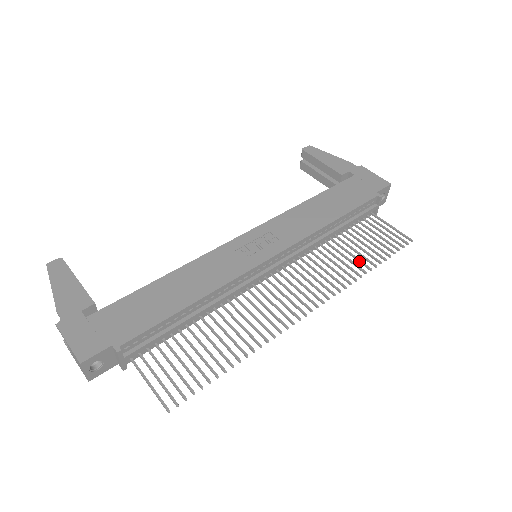
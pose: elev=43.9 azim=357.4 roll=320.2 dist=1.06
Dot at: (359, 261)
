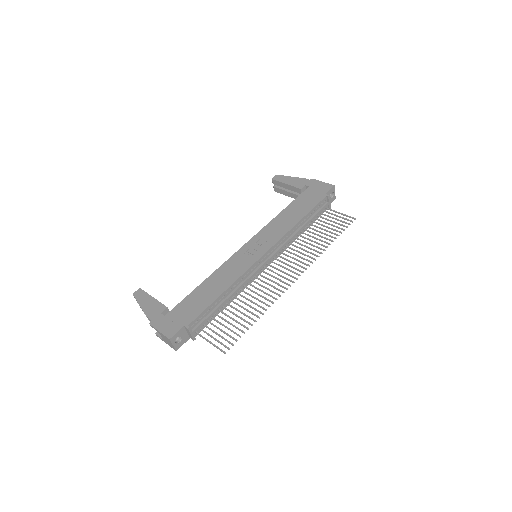
Dot at: (322, 241)
